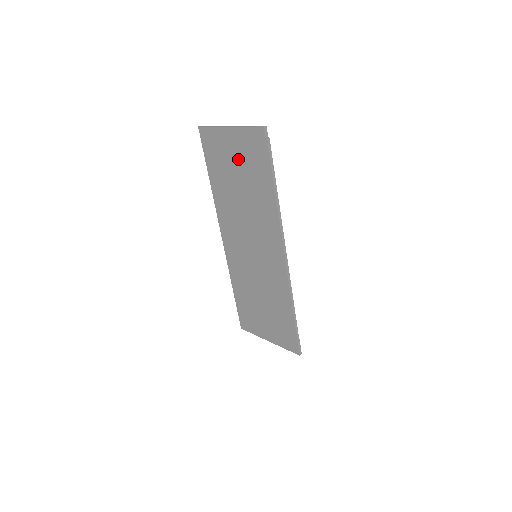
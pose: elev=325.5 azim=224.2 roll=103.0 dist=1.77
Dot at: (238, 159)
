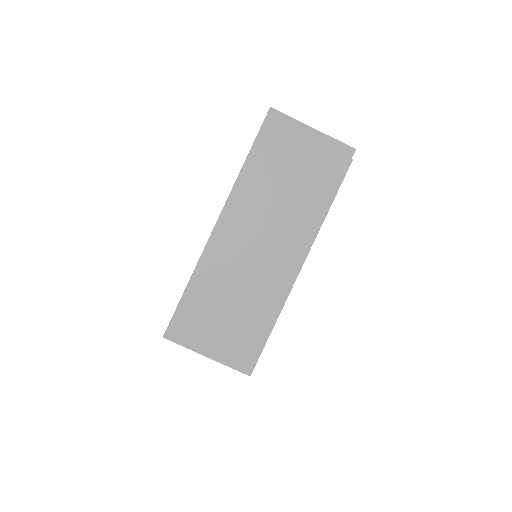
Dot at: (305, 159)
